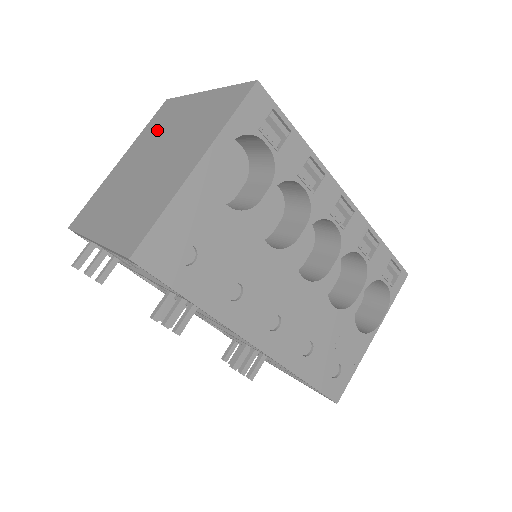
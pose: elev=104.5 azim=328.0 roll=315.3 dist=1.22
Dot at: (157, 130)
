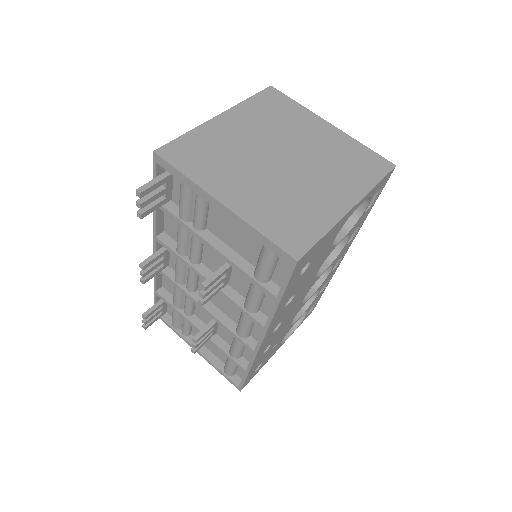
Dot at: (273, 119)
